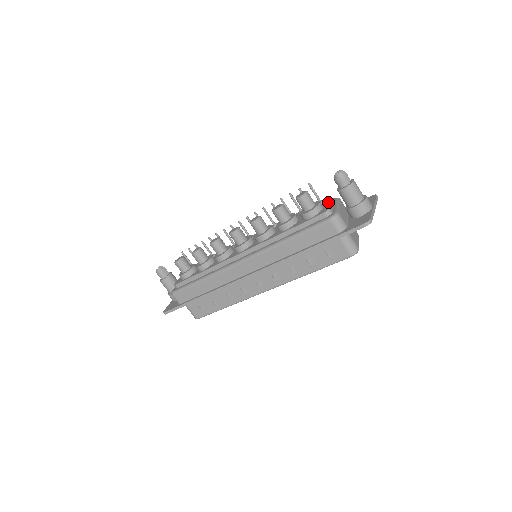
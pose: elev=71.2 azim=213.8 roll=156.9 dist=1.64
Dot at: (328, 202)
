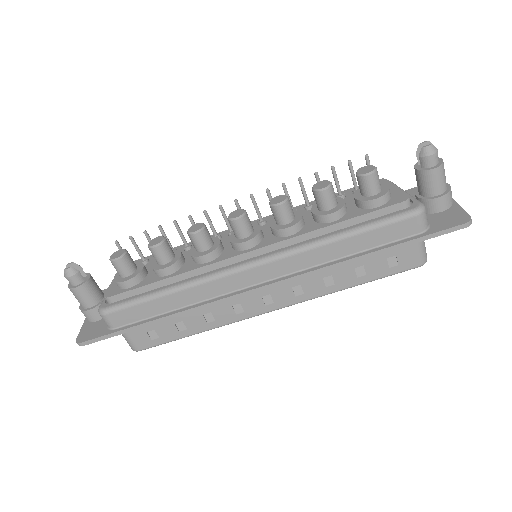
Dot at: (392, 186)
